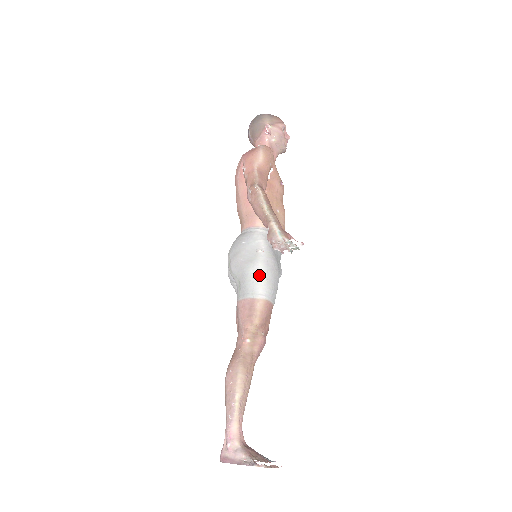
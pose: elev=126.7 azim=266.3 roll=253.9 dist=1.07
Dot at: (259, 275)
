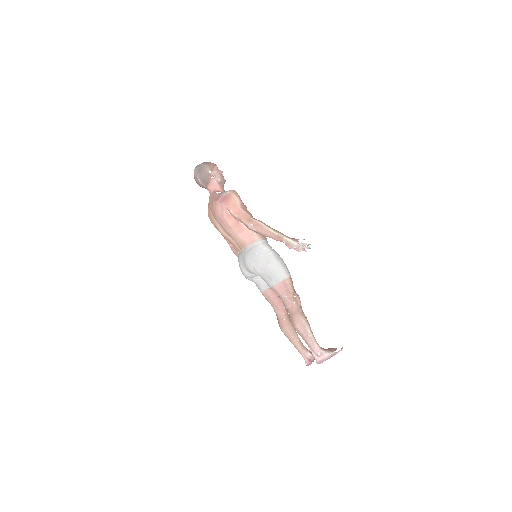
Dot at: (279, 267)
